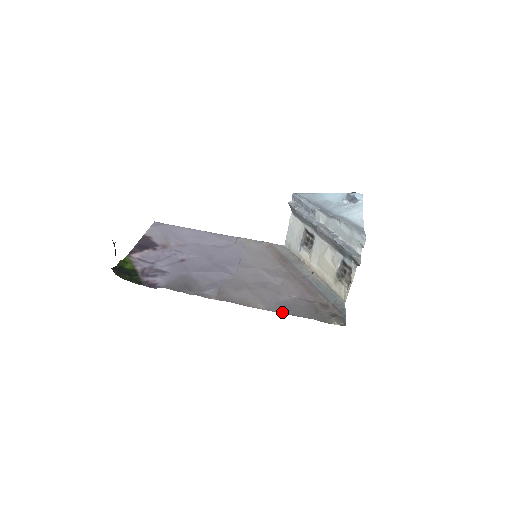
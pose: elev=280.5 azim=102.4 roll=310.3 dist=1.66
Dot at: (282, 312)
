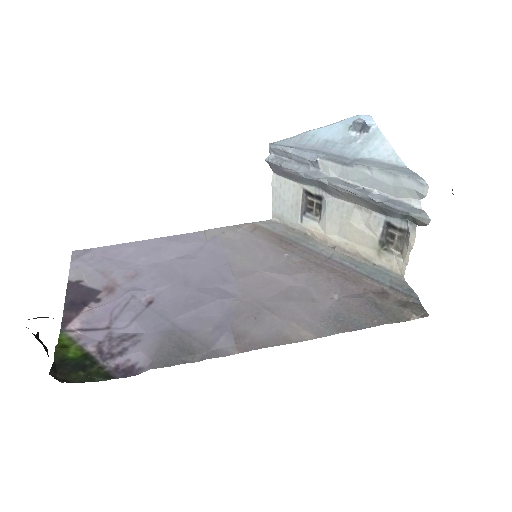
Dot at: (339, 332)
